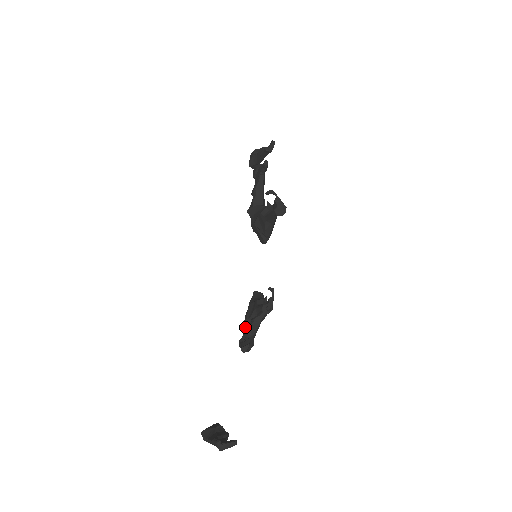
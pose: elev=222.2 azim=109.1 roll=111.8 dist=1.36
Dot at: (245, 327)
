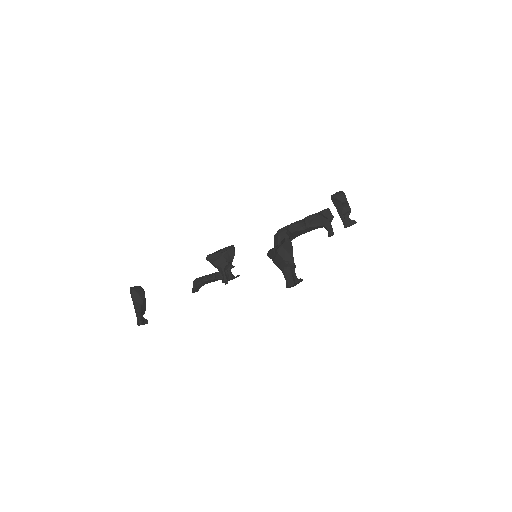
Dot at: (206, 277)
